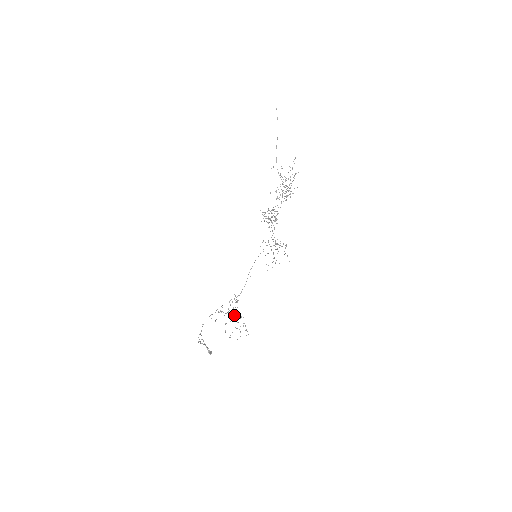
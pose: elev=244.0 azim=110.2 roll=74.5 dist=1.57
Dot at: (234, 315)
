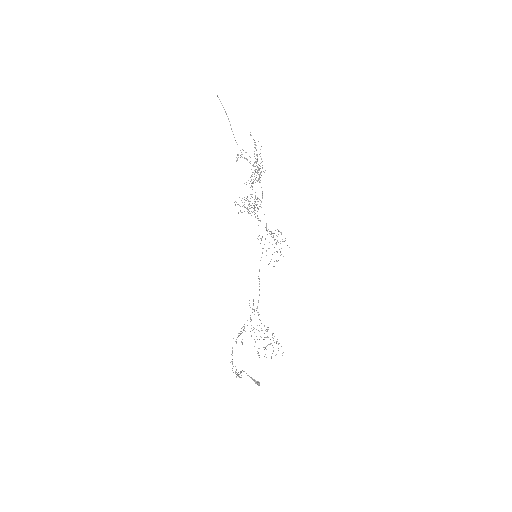
Dot at: occluded
